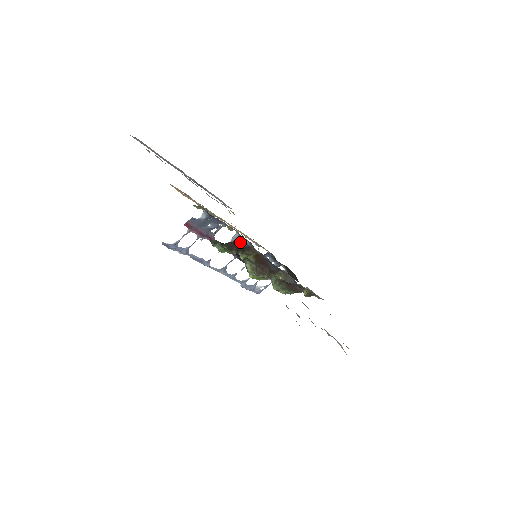
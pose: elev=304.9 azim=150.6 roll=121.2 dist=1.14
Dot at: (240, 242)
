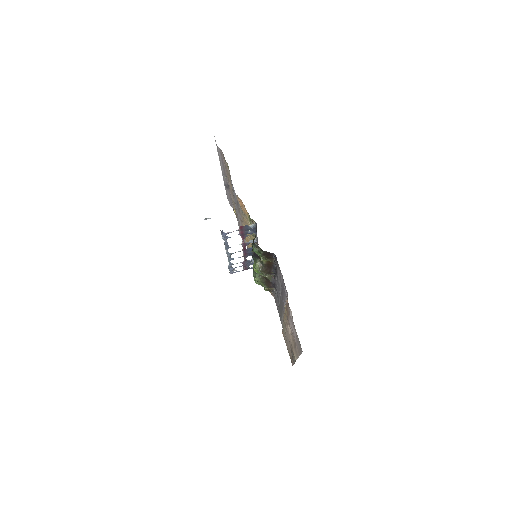
Dot at: (272, 254)
